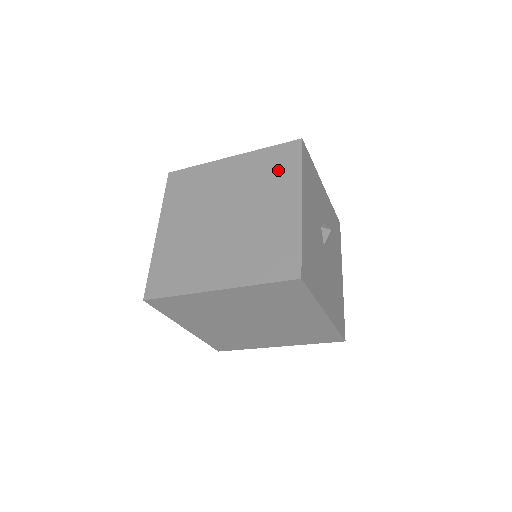
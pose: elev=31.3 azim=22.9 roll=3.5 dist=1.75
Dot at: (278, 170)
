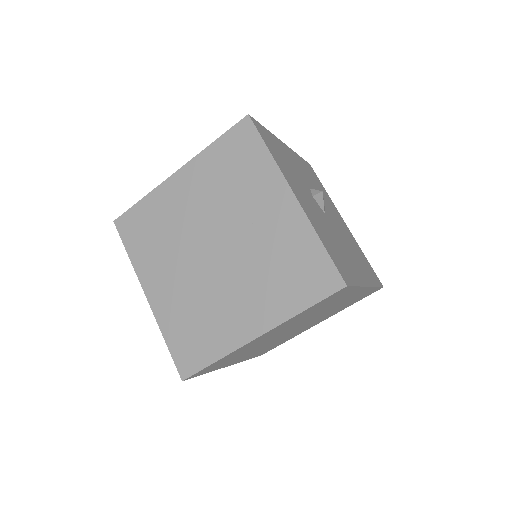
Dot at: (243, 166)
